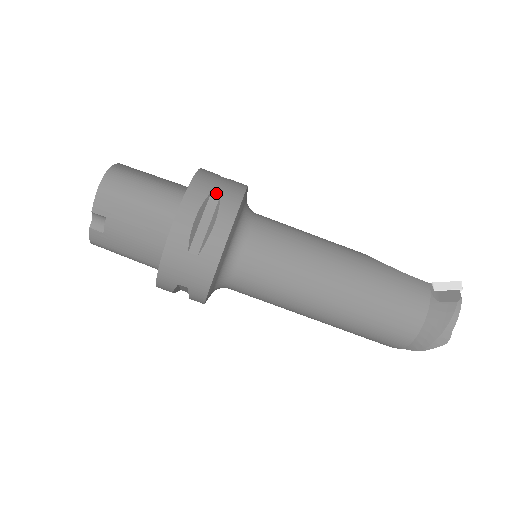
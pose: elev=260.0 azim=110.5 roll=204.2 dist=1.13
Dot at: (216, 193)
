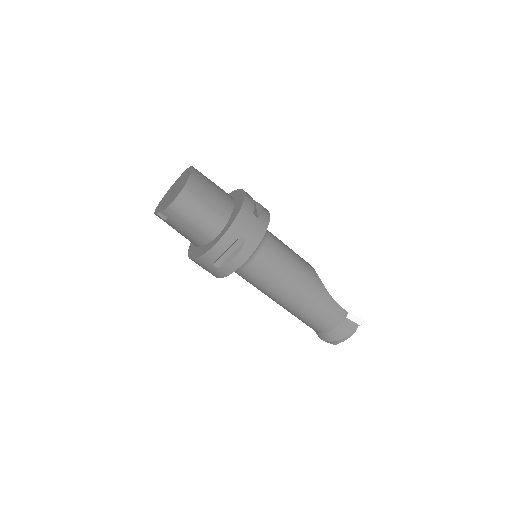
Dot at: (244, 238)
